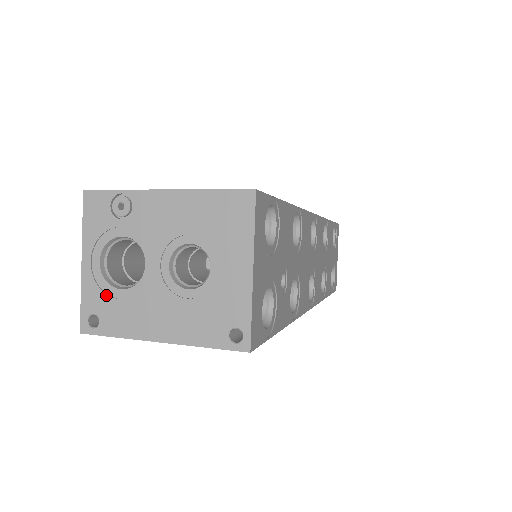
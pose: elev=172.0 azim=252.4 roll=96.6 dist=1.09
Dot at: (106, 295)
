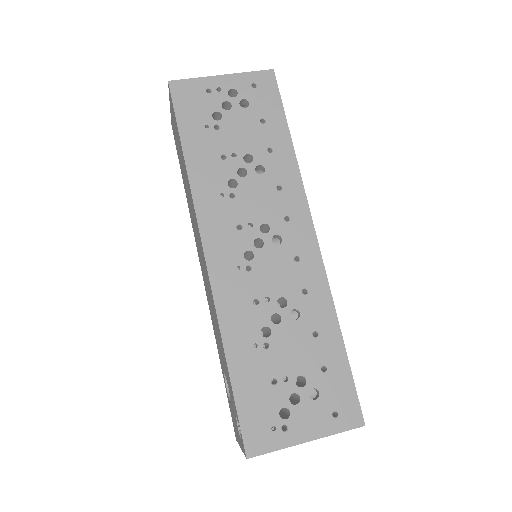
Dot at: occluded
